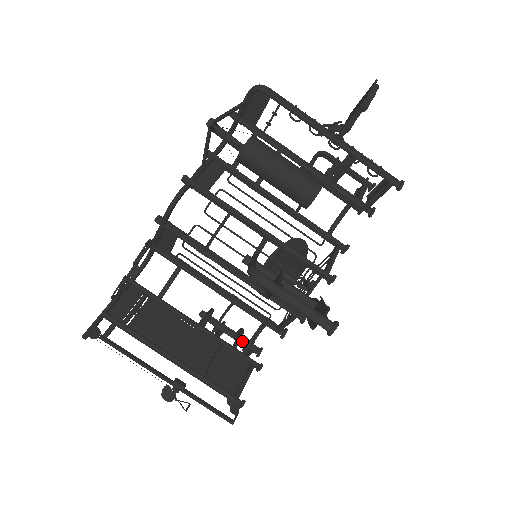
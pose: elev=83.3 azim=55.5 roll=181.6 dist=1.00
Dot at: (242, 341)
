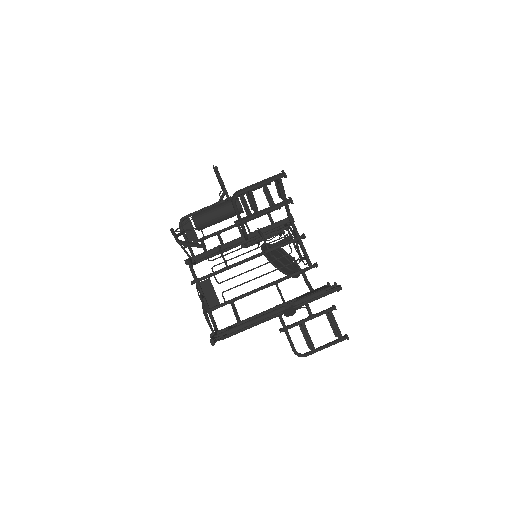
Dot at: (318, 313)
